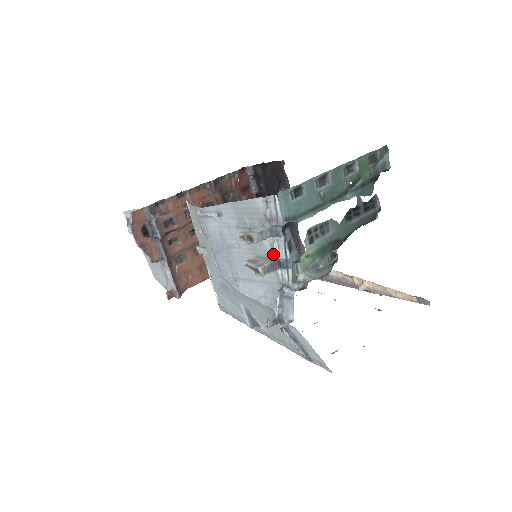
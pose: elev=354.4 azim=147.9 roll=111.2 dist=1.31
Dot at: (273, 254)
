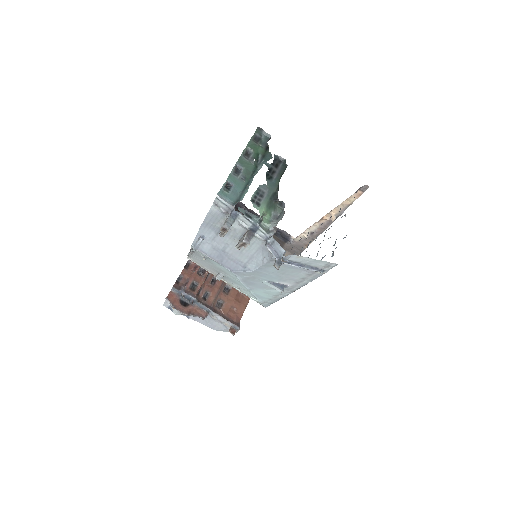
Dot at: (245, 229)
